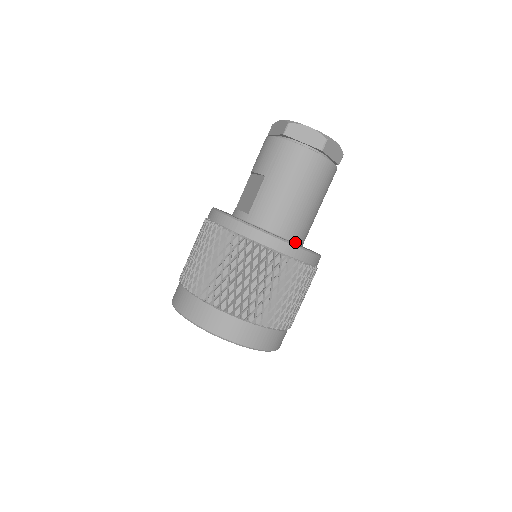
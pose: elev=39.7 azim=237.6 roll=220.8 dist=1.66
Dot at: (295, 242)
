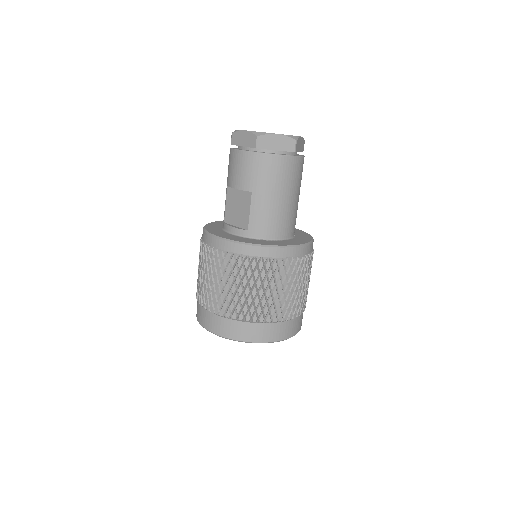
Dot at: (292, 237)
